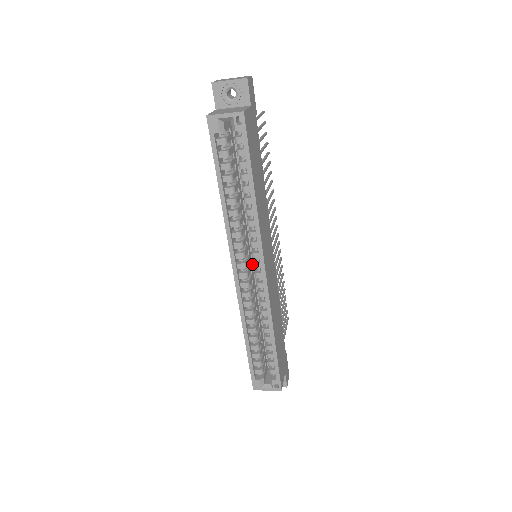
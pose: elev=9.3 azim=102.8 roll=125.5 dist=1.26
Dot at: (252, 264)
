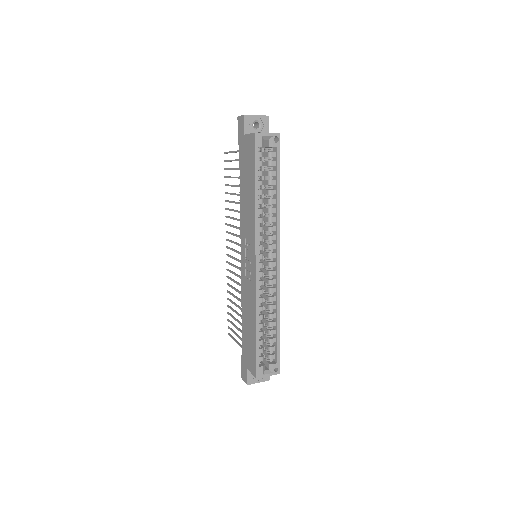
Dot at: occluded
